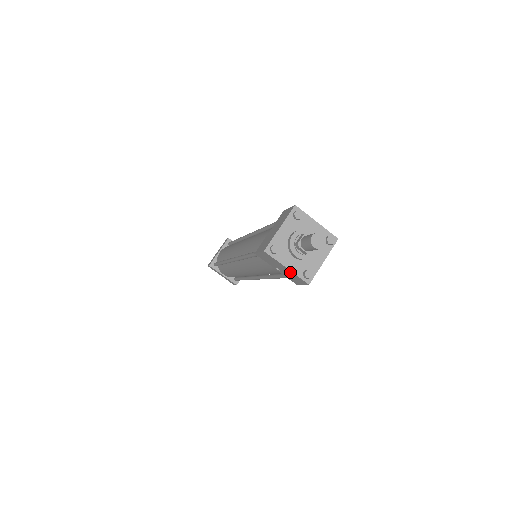
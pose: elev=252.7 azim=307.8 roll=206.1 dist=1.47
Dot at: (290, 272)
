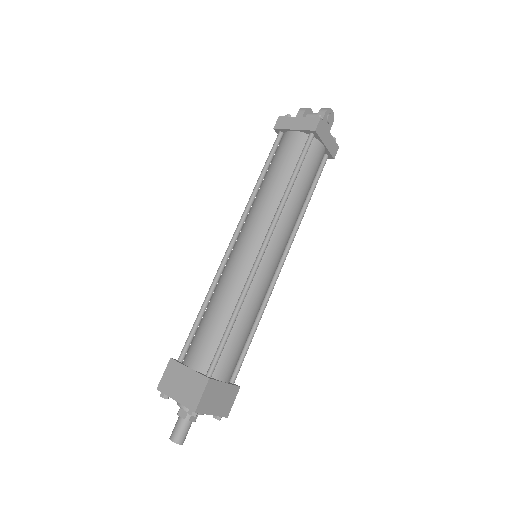
Dot at: occluded
